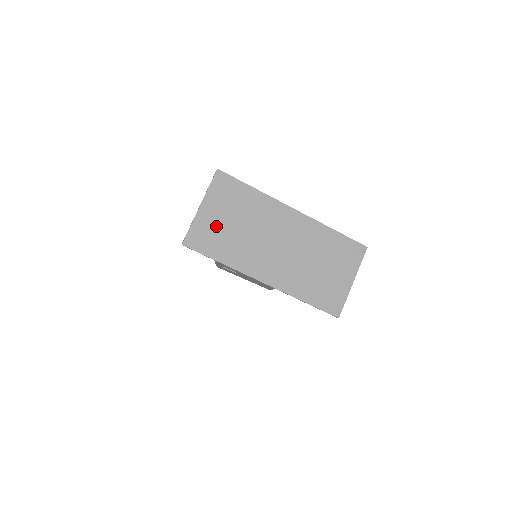
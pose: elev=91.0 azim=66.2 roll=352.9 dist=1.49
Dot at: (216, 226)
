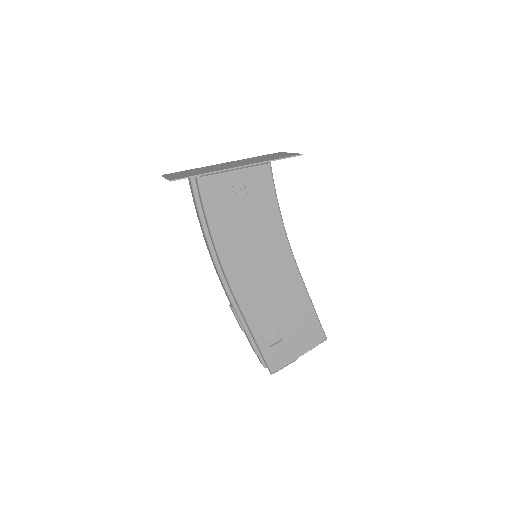
Dot at: occluded
